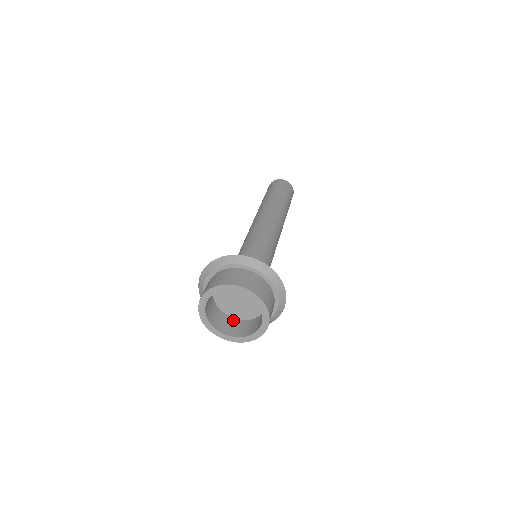
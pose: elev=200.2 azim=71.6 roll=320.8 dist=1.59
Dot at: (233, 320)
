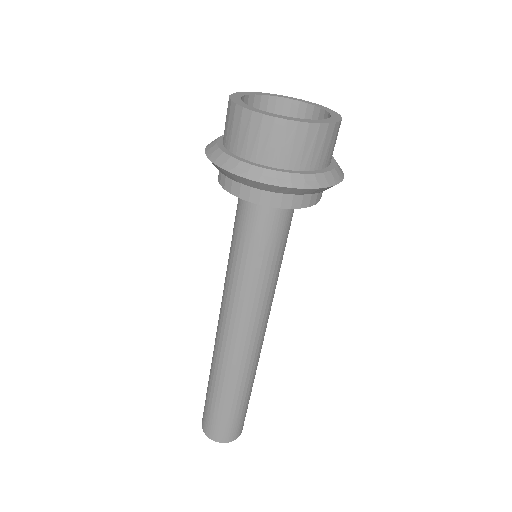
Dot at: occluded
